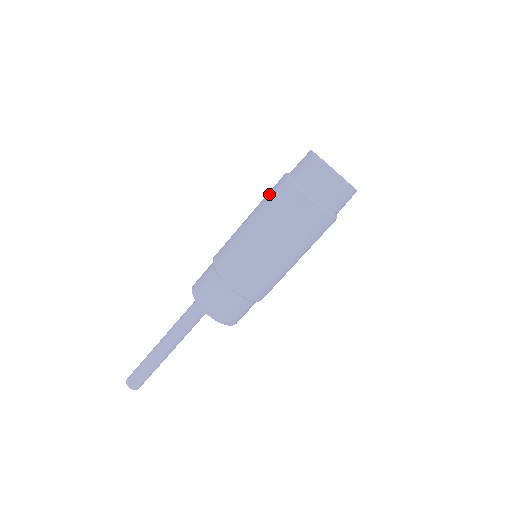
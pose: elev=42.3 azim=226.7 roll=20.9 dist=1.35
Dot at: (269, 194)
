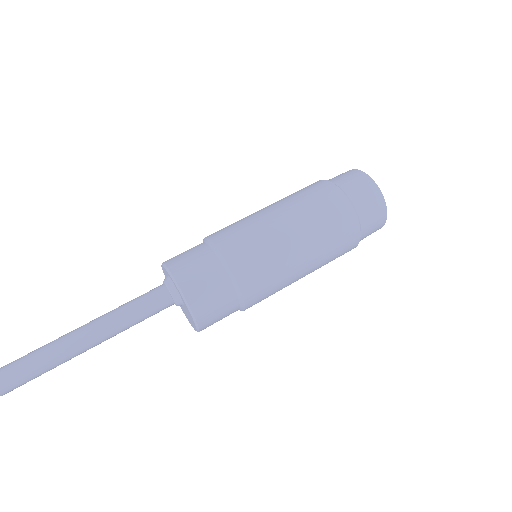
Dot at: (310, 195)
